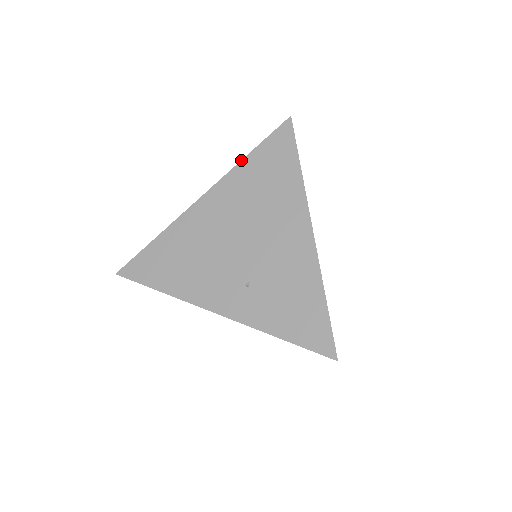
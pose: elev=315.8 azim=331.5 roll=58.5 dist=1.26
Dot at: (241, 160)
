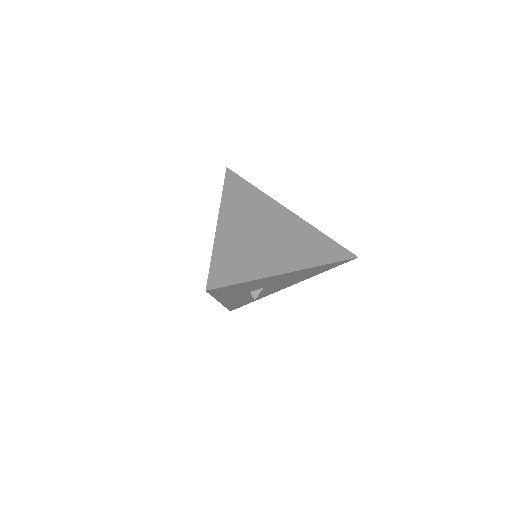
Dot at: (222, 195)
